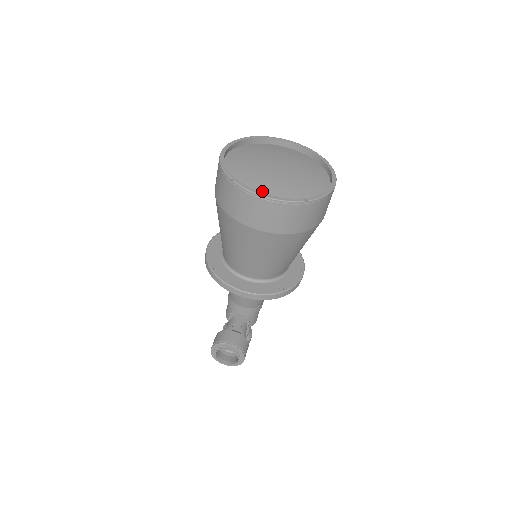
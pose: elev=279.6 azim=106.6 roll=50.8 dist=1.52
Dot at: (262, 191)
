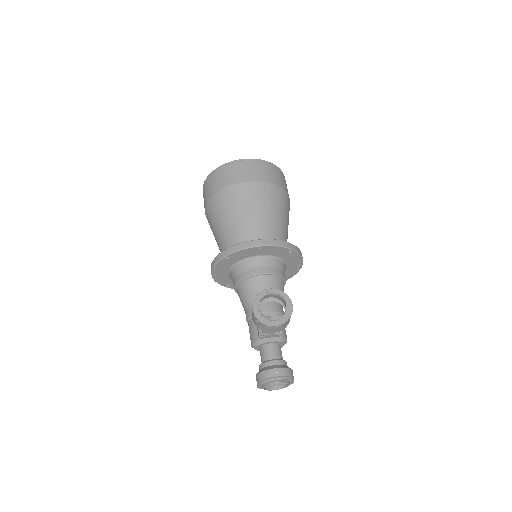
Dot at: occluded
